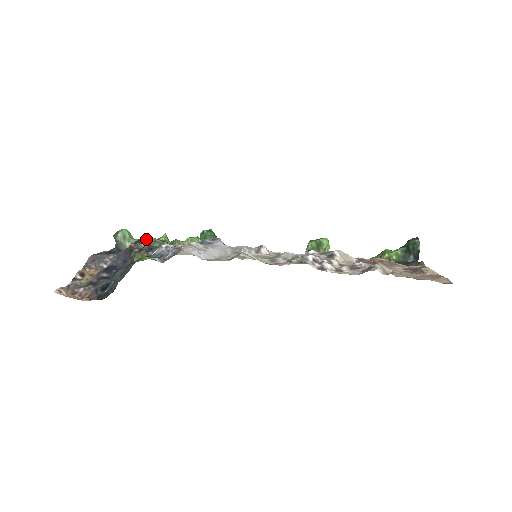
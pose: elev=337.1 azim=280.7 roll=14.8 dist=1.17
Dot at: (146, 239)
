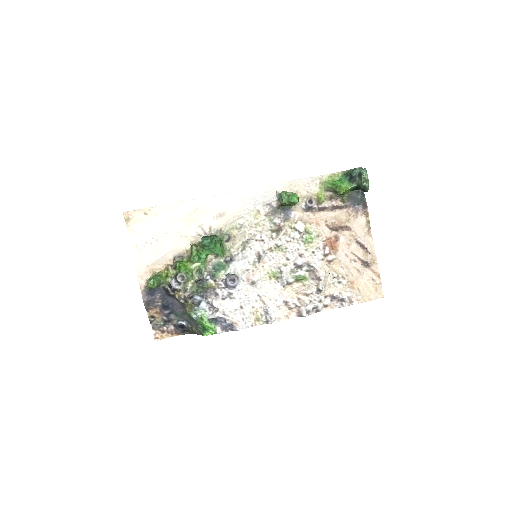
Dot at: (174, 280)
